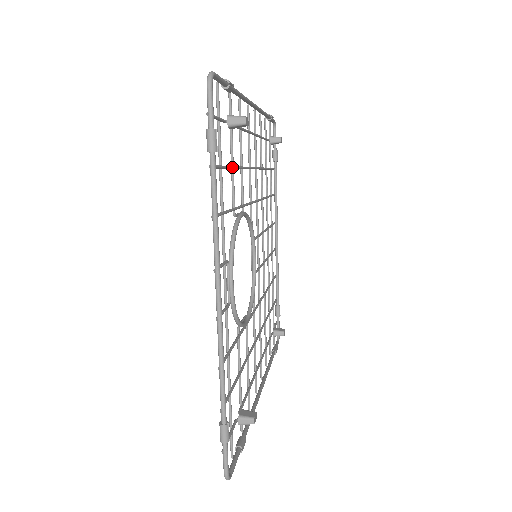
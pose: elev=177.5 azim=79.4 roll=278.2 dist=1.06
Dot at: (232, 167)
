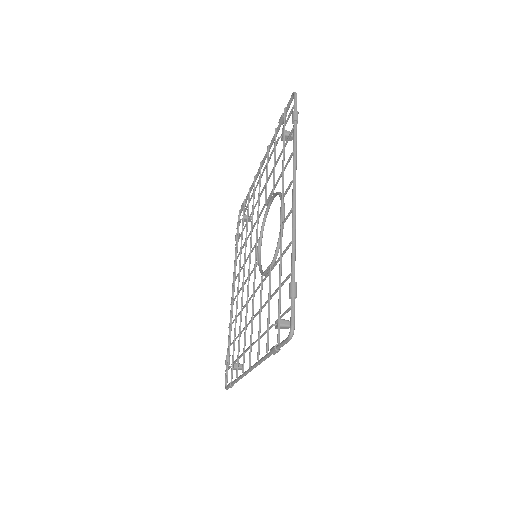
Dot at: occluded
